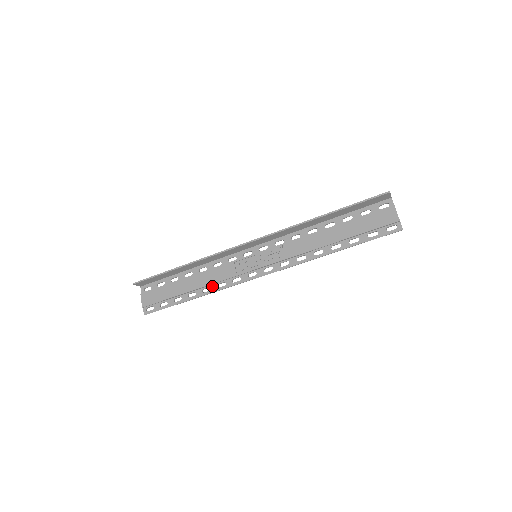
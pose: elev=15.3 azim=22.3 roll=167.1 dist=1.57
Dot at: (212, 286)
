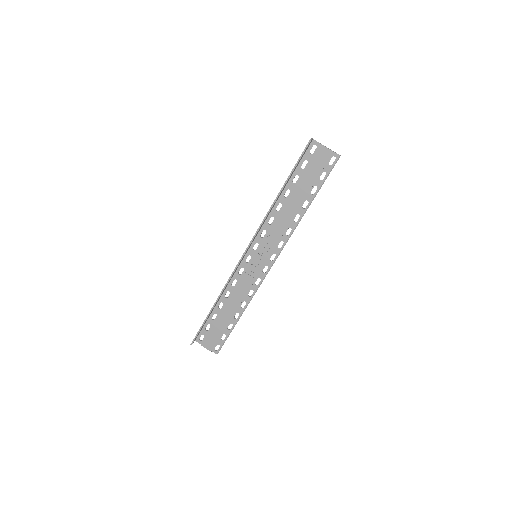
Dot at: (245, 299)
